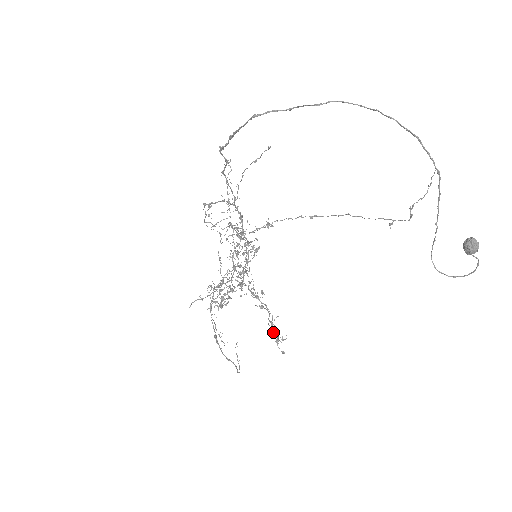
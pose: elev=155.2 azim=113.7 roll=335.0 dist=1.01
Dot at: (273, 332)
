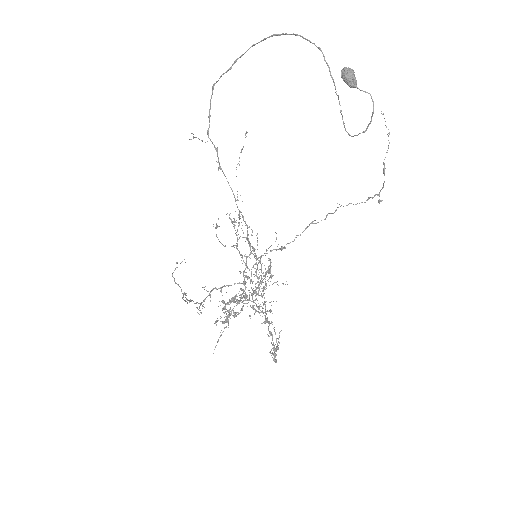
Dot at: occluded
